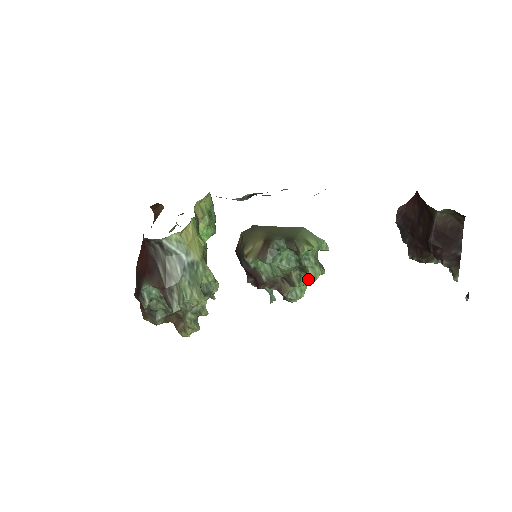
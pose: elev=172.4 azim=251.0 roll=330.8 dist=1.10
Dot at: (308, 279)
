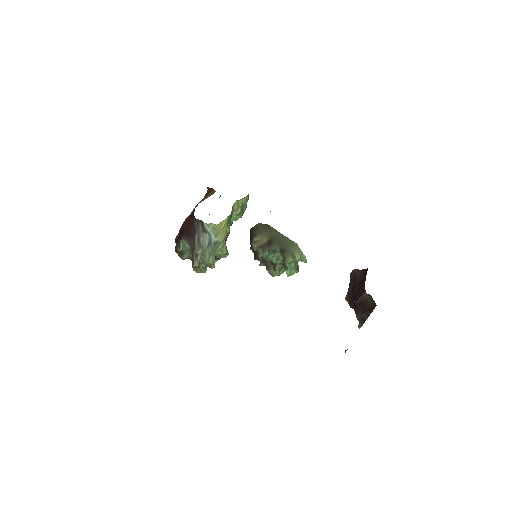
Dot at: occluded
